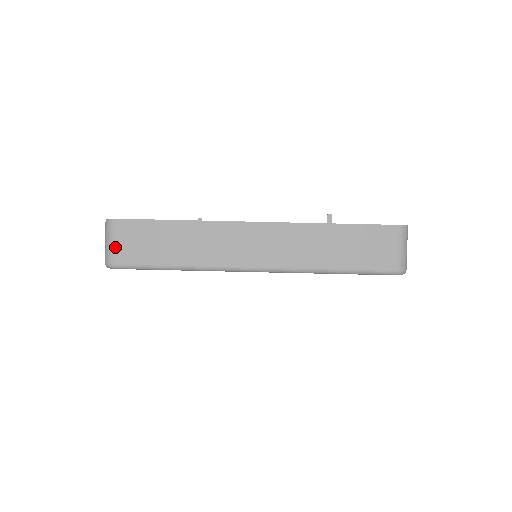
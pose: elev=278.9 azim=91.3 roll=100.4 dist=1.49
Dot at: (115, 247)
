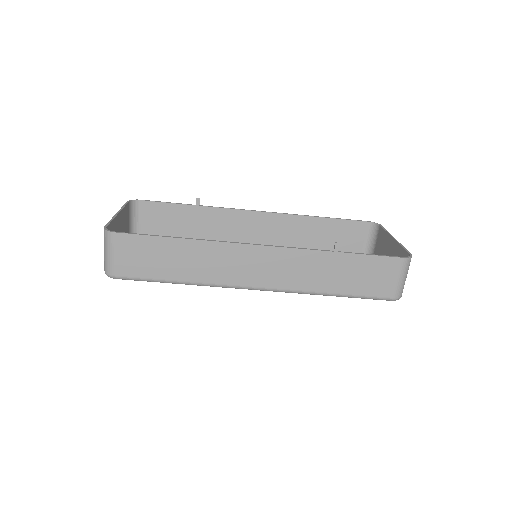
Dot at: (115, 260)
